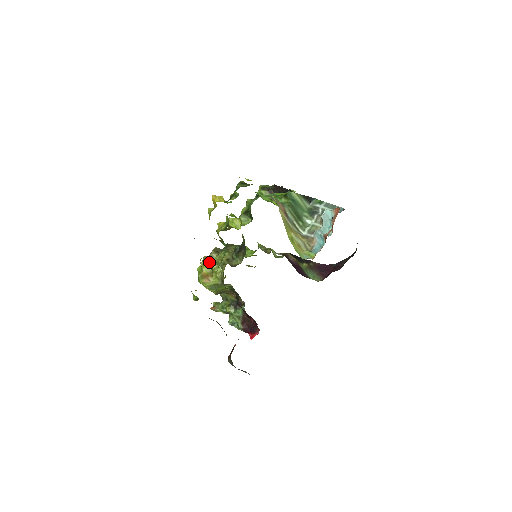
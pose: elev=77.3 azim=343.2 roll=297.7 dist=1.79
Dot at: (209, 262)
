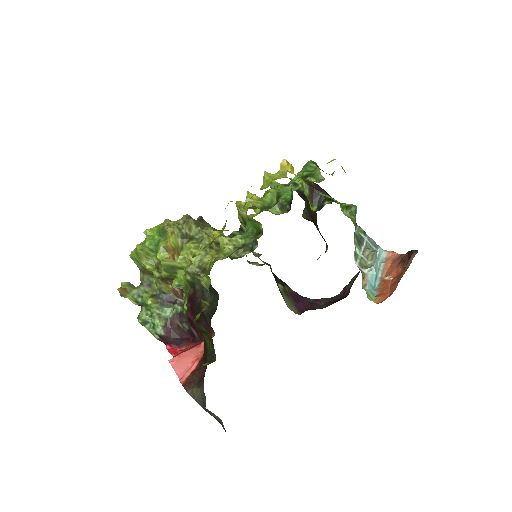
Dot at: (182, 232)
